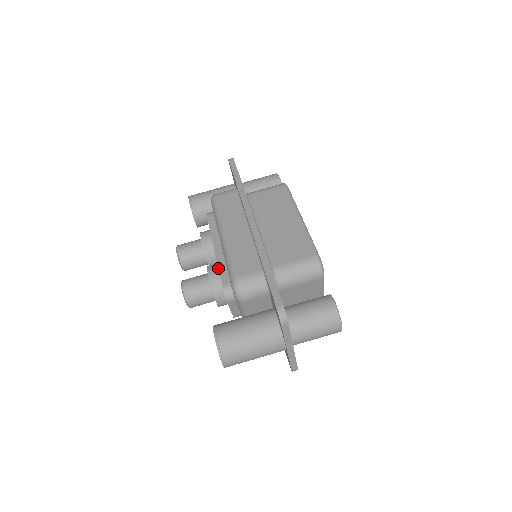
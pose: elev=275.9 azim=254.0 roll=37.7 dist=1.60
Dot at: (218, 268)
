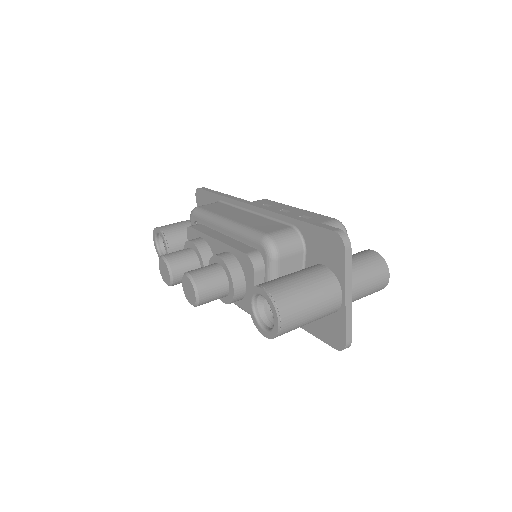
Dot at: (231, 246)
